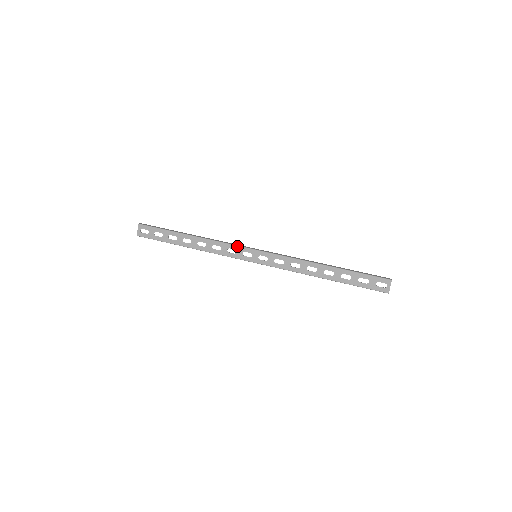
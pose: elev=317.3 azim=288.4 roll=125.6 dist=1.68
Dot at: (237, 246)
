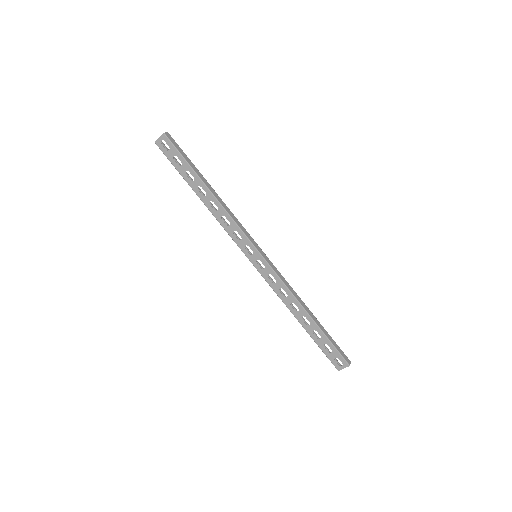
Dot at: (245, 236)
